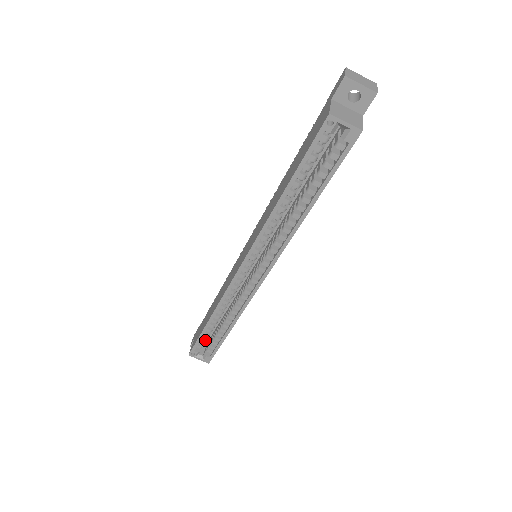
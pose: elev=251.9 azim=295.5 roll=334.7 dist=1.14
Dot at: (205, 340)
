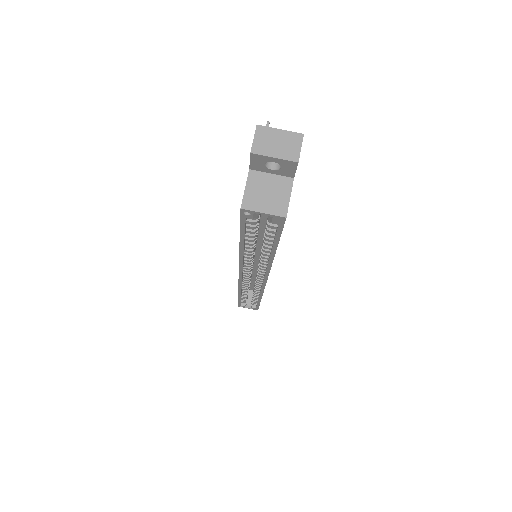
Dot at: (245, 300)
